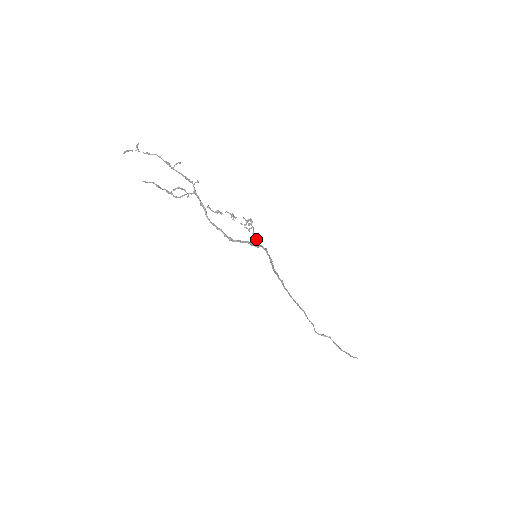
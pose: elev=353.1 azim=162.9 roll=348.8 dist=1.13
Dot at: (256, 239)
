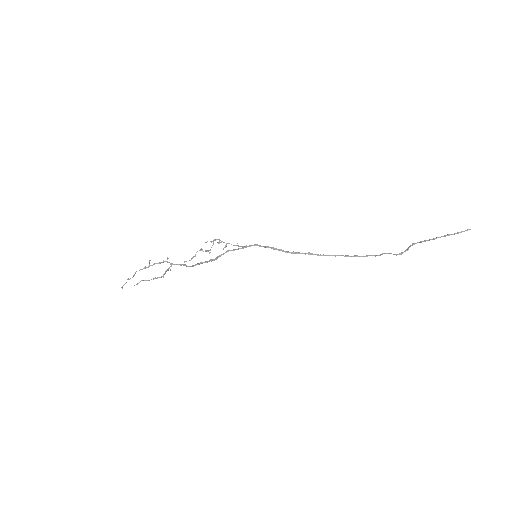
Dot at: (238, 246)
